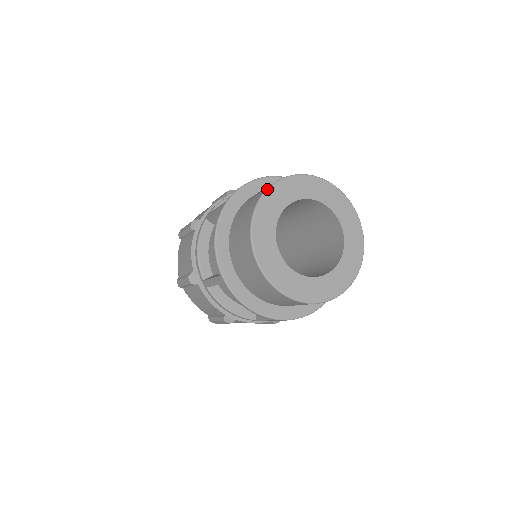
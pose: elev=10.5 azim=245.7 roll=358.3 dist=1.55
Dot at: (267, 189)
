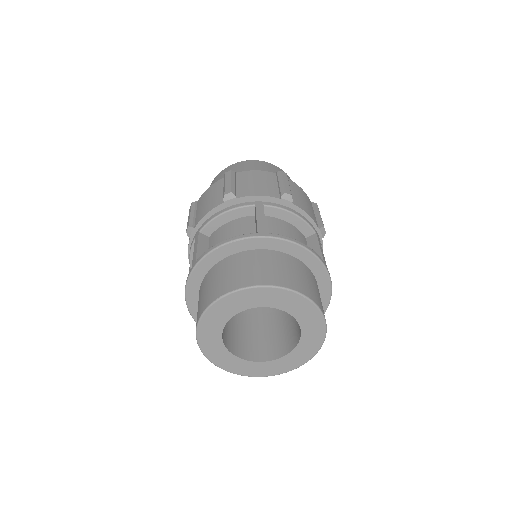
Dot at: (211, 304)
